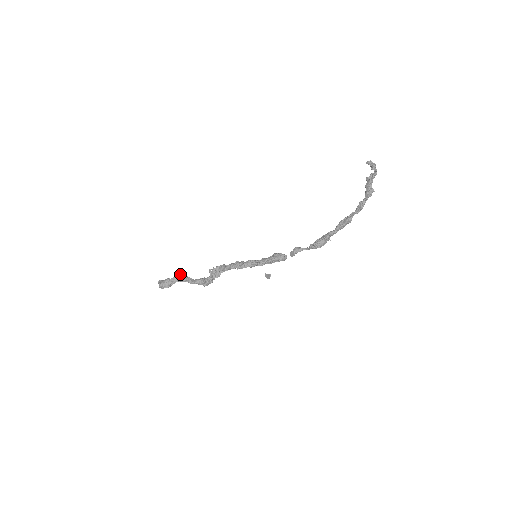
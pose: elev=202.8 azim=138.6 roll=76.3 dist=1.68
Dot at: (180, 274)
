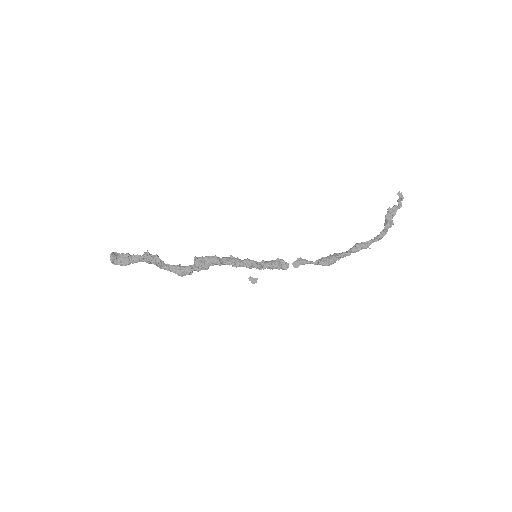
Dot at: (148, 252)
